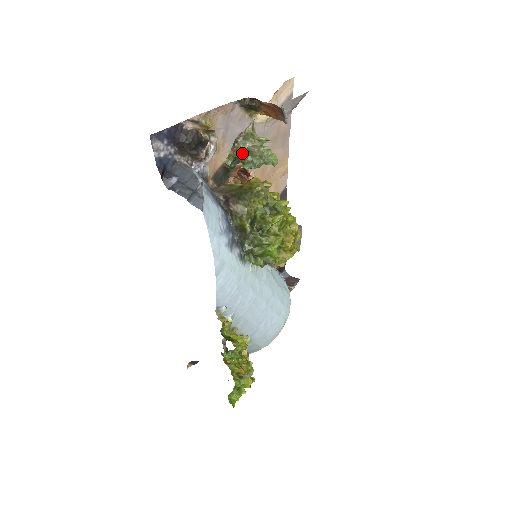
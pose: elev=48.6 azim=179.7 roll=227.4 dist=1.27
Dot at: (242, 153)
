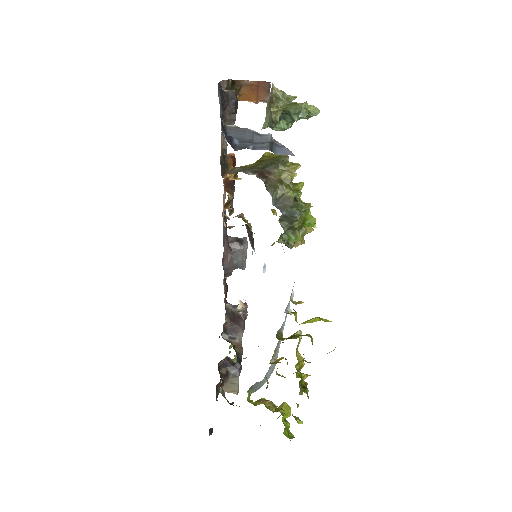
Dot at: (287, 106)
